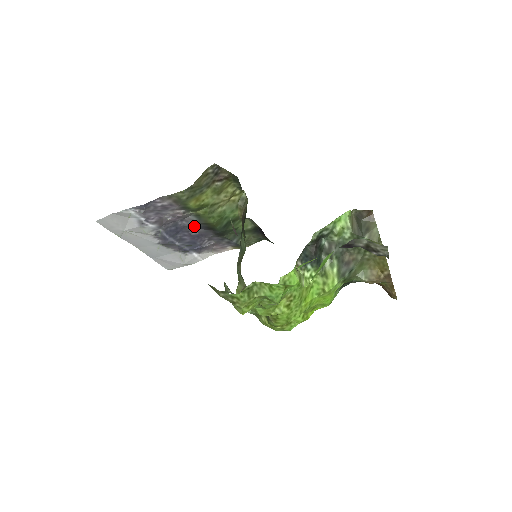
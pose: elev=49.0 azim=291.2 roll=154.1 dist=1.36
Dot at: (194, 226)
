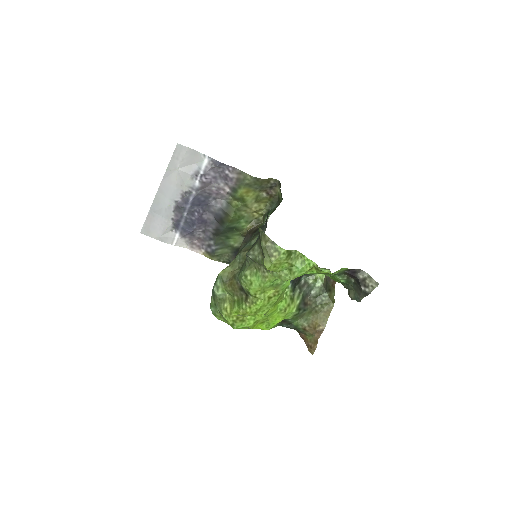
Dot at: (214, 210)
